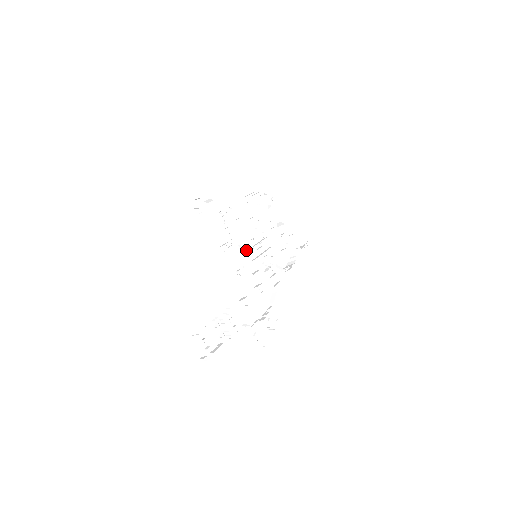
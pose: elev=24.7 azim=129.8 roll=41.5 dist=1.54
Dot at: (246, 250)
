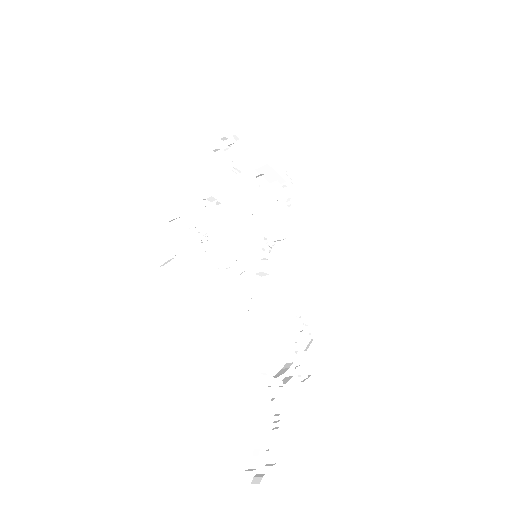
Dot at: (243, 258)
